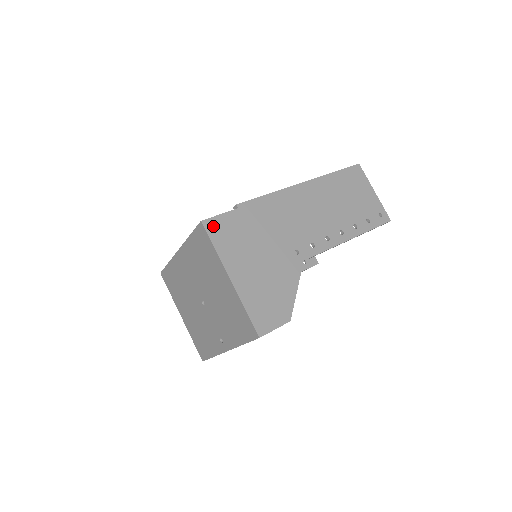
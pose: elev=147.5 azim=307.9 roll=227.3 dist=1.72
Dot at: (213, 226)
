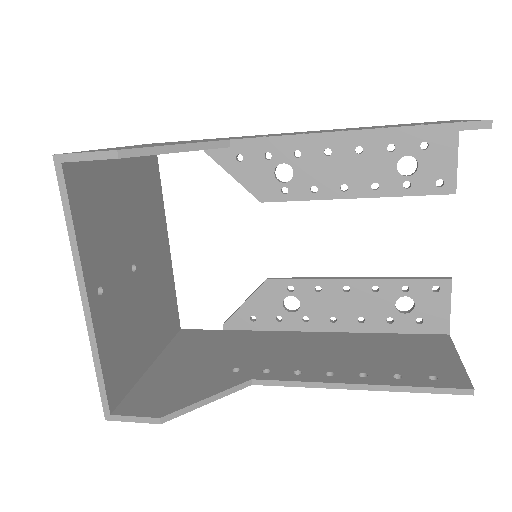
Dot at: occluded
